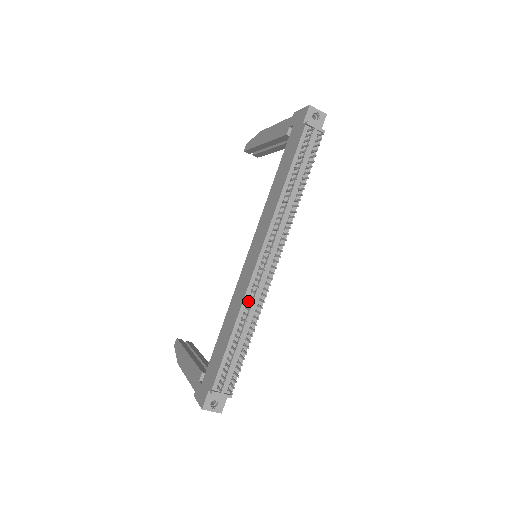
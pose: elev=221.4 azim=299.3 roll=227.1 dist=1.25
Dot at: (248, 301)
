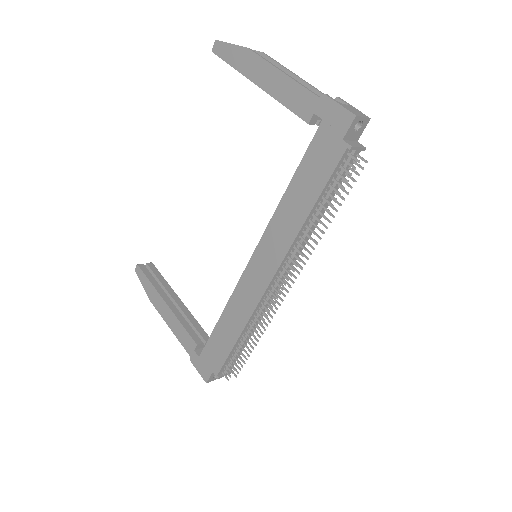
Dot at: (256, 317)
